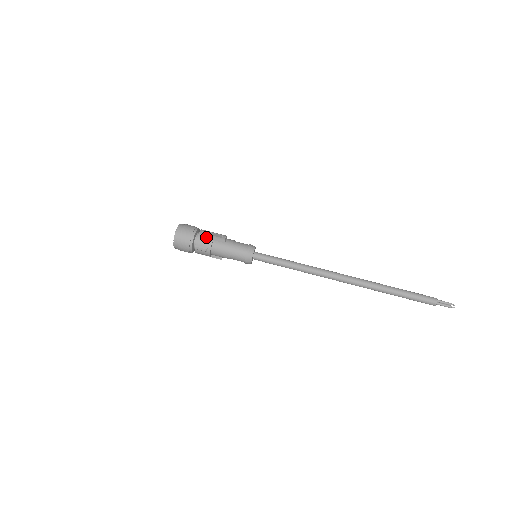
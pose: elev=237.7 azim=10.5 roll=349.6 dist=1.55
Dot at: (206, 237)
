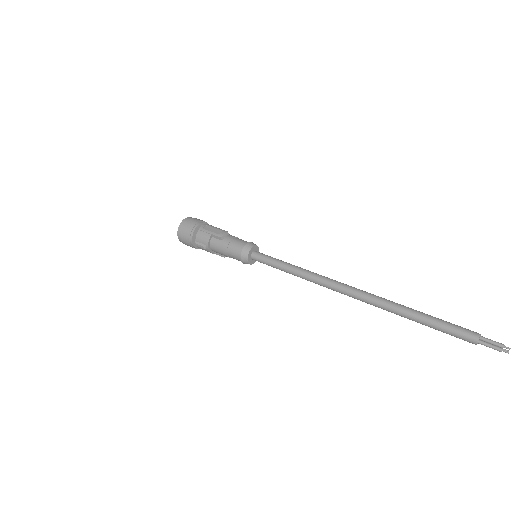
Dot at: (205, 233)
